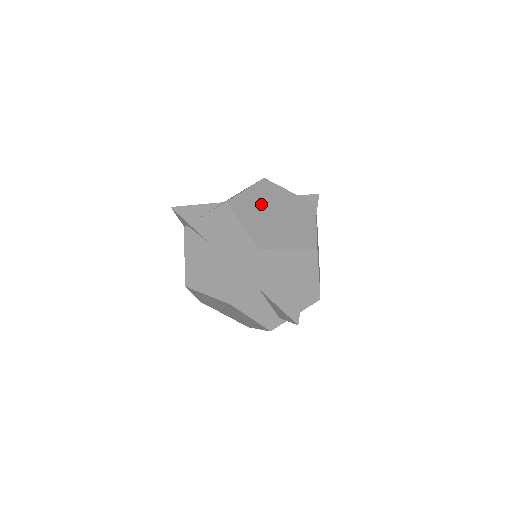
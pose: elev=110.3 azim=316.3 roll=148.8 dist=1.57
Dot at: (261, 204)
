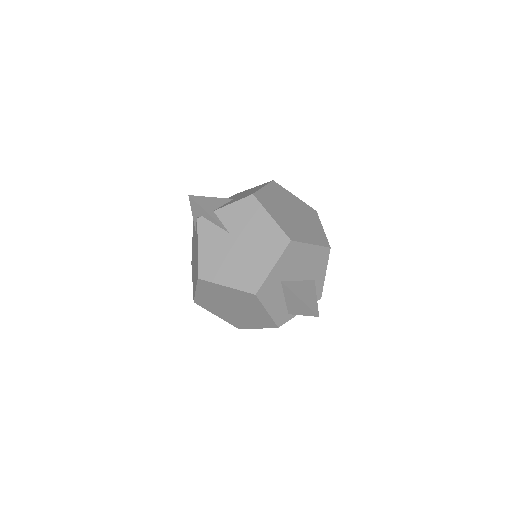
Dot at: (279, 202)
